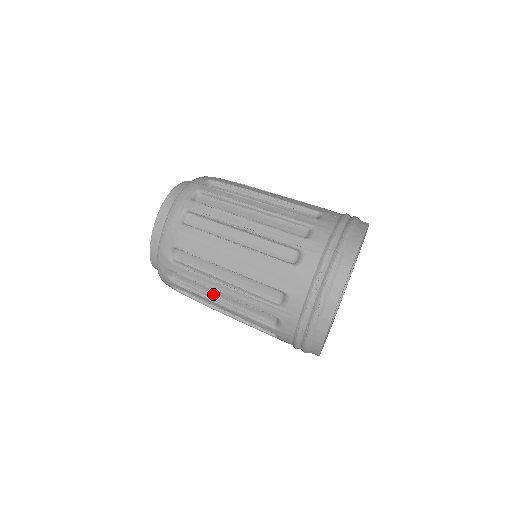
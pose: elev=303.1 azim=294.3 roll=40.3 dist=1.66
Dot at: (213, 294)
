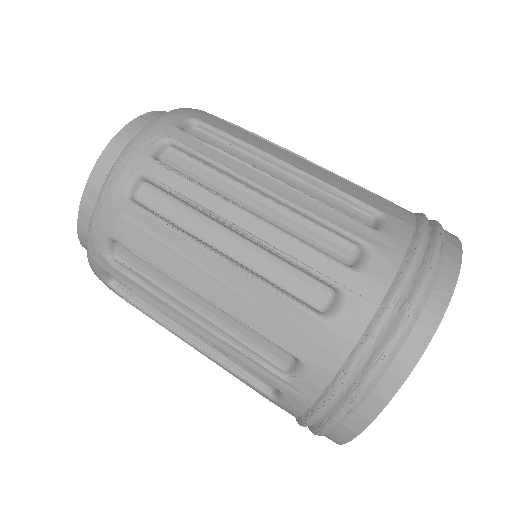
Dot at: (175, 321)
